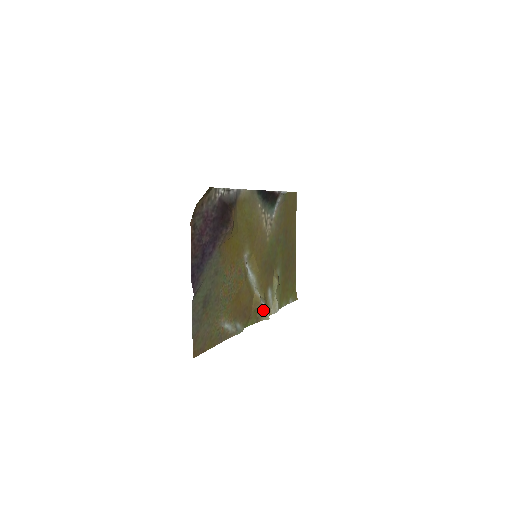
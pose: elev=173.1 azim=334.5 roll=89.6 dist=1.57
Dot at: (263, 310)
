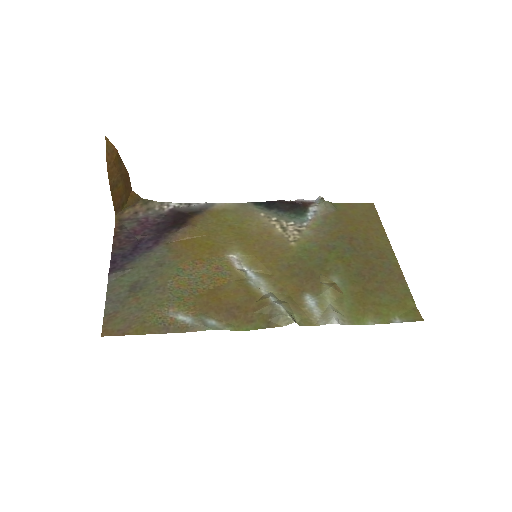
Dot at: (277, 311)
